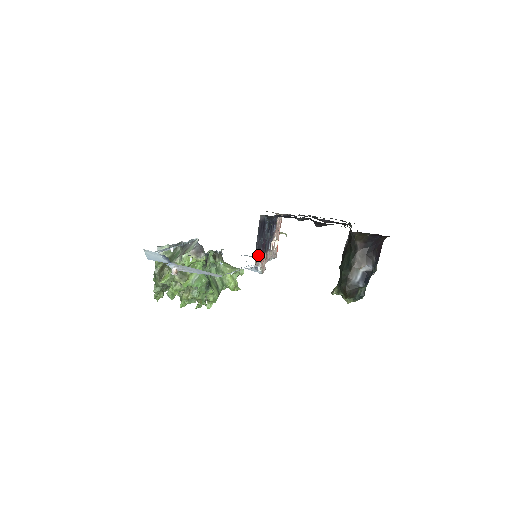
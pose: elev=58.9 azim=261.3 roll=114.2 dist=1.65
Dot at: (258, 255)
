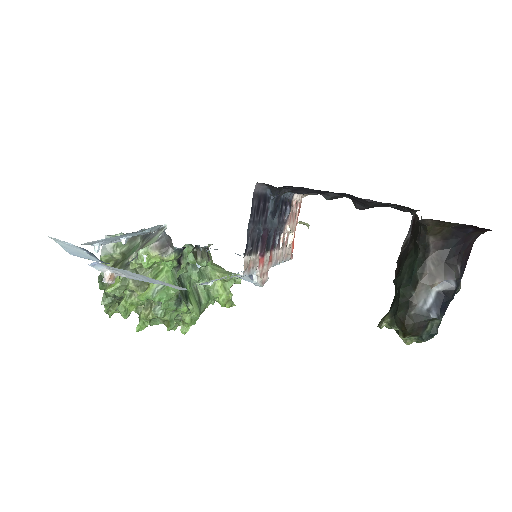
Dot at: (252, 254)
